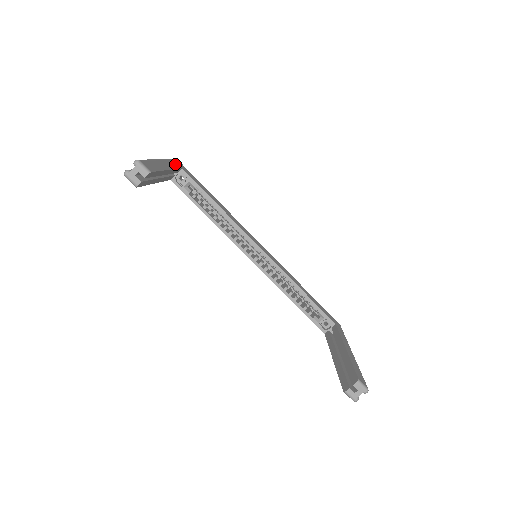
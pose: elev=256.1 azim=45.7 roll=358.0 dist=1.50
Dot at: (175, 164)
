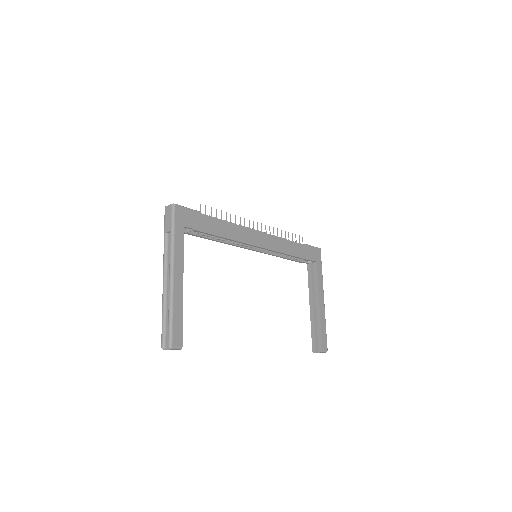
Dot at: (179, 237)
